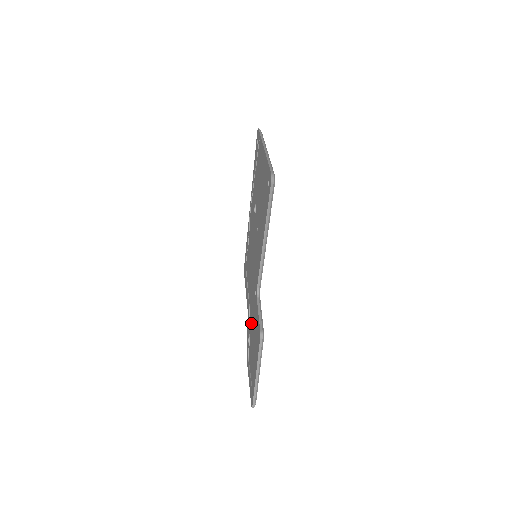
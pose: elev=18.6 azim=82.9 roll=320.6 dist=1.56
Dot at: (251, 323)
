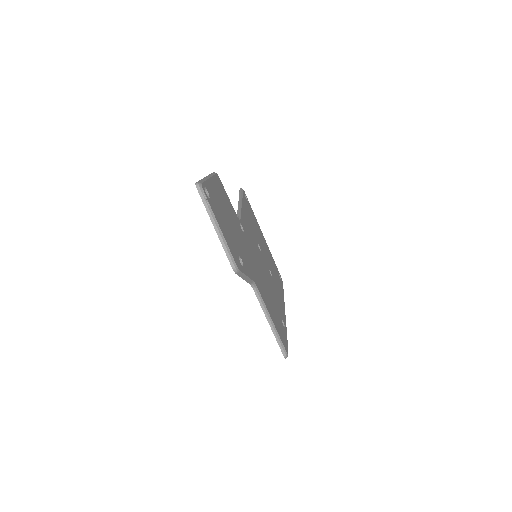
Dot at: occluded
